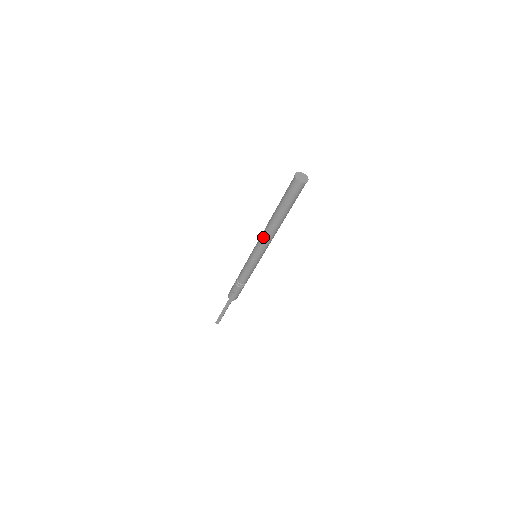
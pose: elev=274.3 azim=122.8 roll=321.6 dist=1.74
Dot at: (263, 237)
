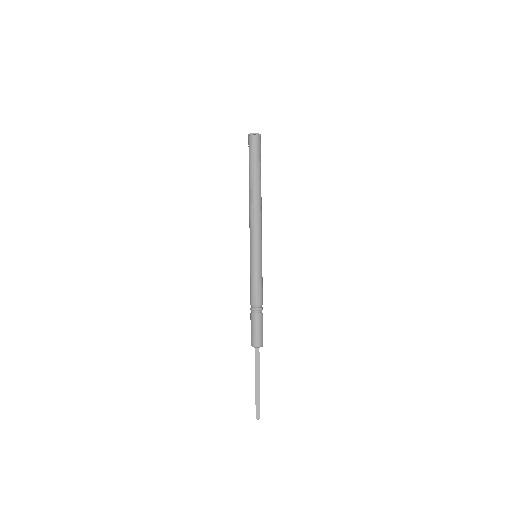
Dot at: (252, 219)
